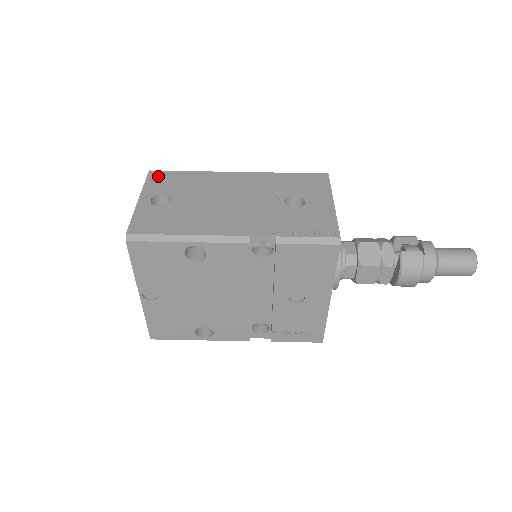
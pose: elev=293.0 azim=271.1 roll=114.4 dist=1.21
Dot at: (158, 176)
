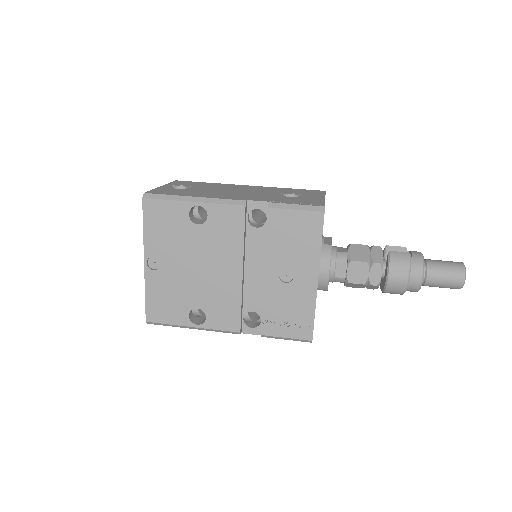
Dot at: (182, 182)
